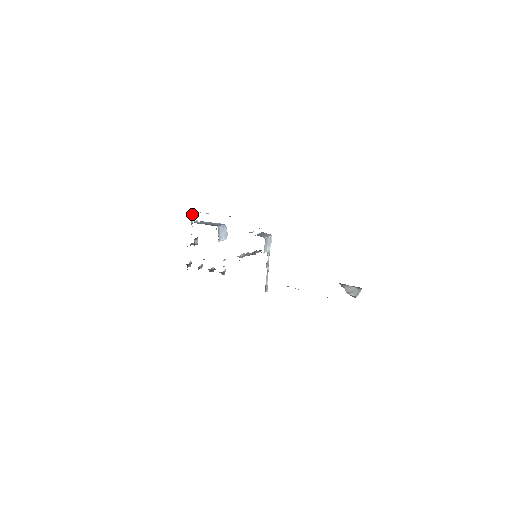
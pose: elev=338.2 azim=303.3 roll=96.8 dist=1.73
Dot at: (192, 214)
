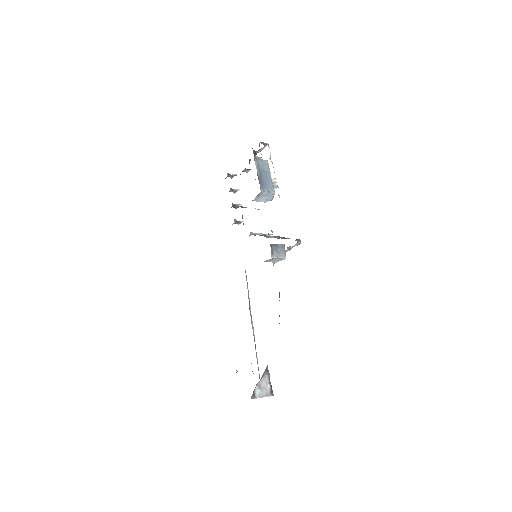
Dot at: (266, 145)
